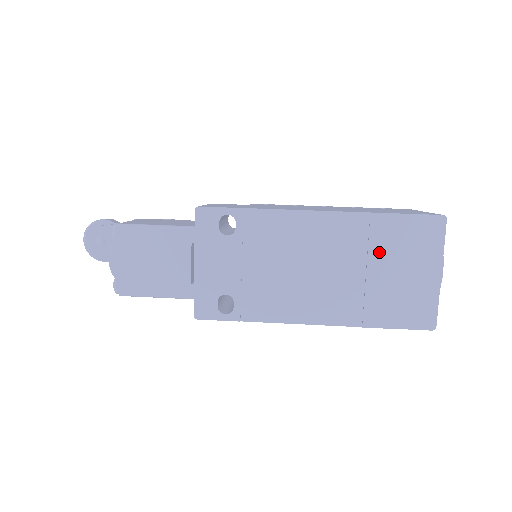
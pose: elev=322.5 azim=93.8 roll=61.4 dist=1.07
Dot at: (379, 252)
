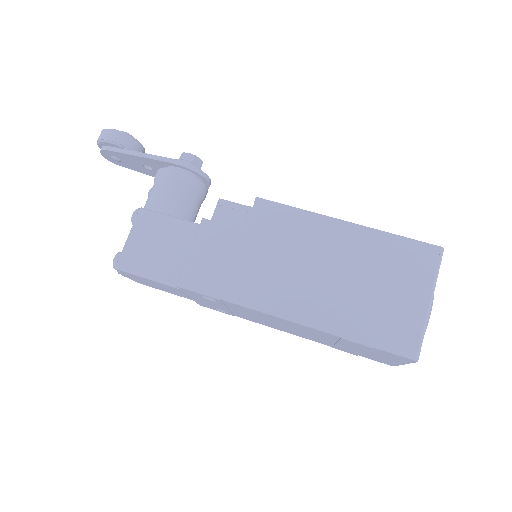
Dot at: (348, 345)
